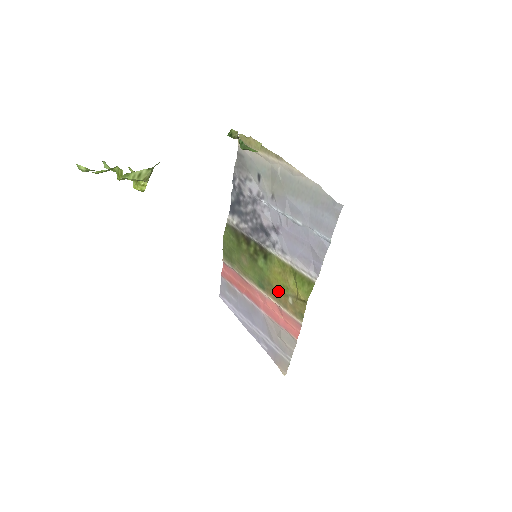
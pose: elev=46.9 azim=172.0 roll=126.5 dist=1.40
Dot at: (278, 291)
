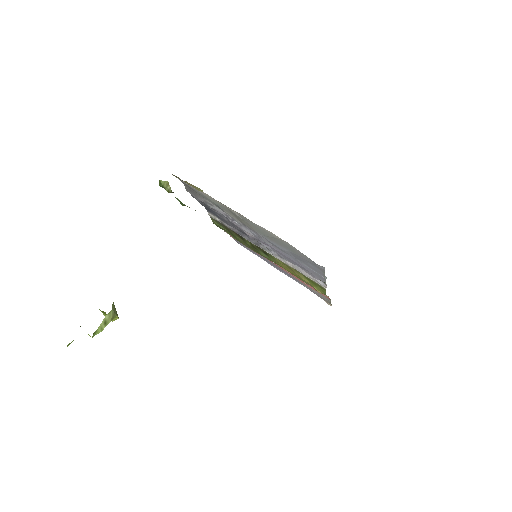
Dot at: occluded
